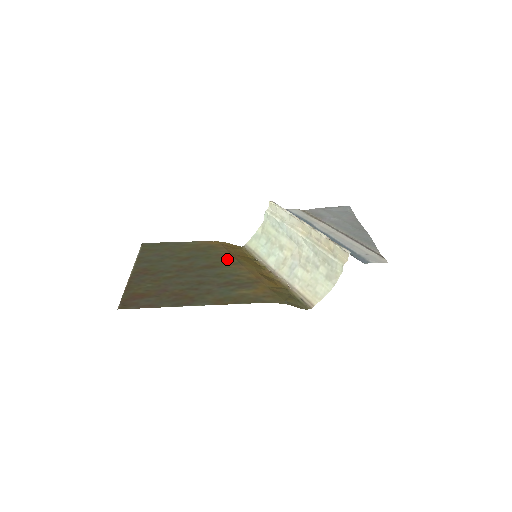
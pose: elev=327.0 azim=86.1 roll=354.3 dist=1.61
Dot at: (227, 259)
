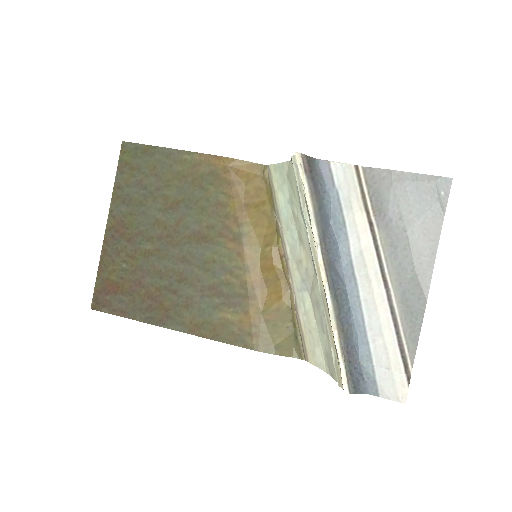
Dot at: (227, 222)
